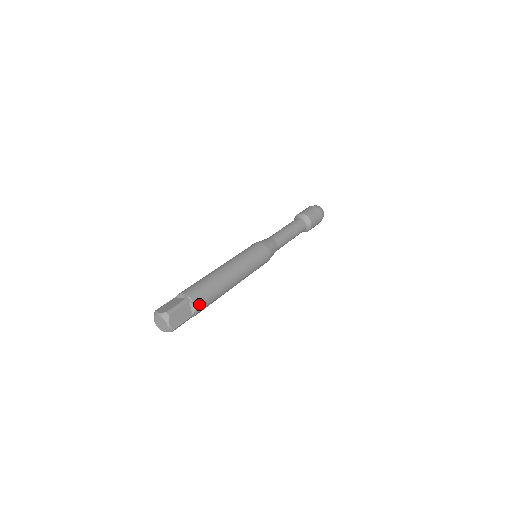
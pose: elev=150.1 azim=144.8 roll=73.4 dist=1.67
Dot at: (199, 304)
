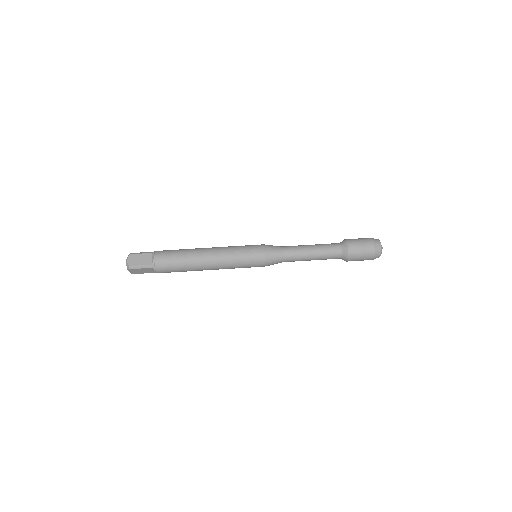
Dot at: (161, 272)
